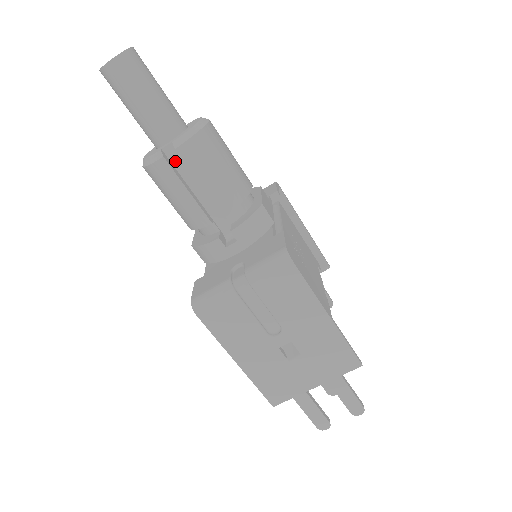
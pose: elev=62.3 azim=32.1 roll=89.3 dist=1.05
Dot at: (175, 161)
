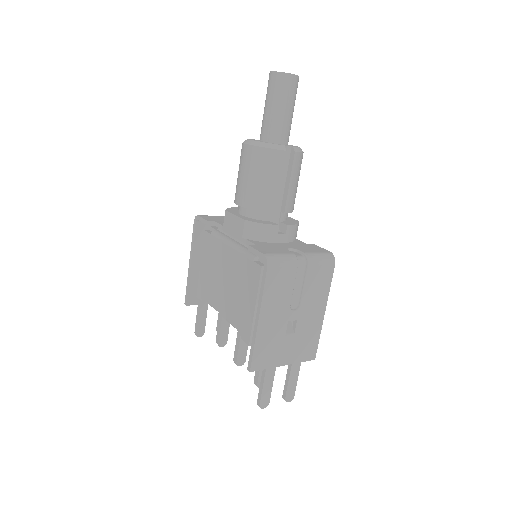
Dot at: occluded
